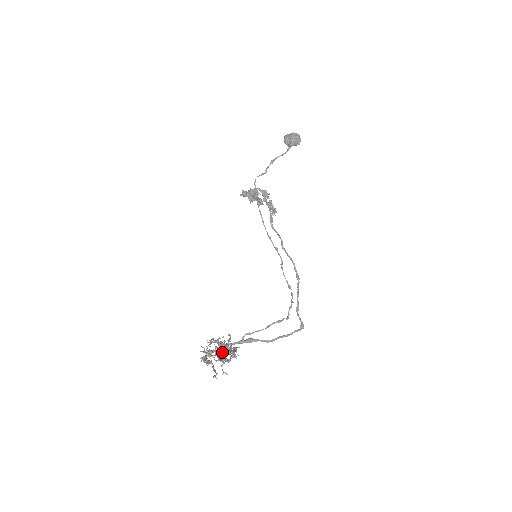
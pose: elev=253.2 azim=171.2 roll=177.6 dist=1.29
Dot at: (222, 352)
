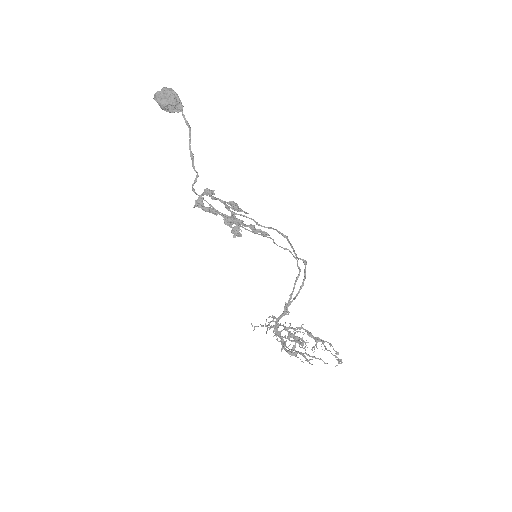
Dot at: (341, 359)
